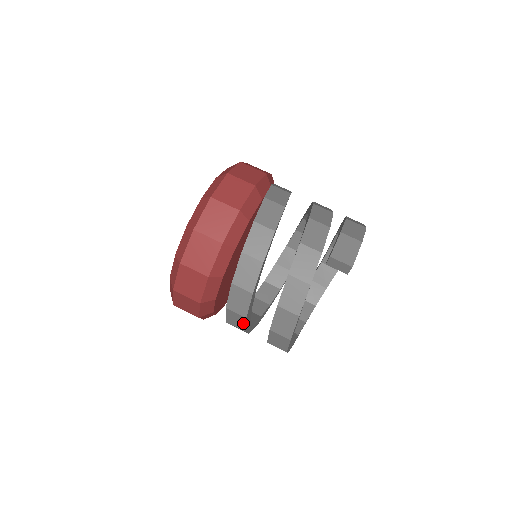
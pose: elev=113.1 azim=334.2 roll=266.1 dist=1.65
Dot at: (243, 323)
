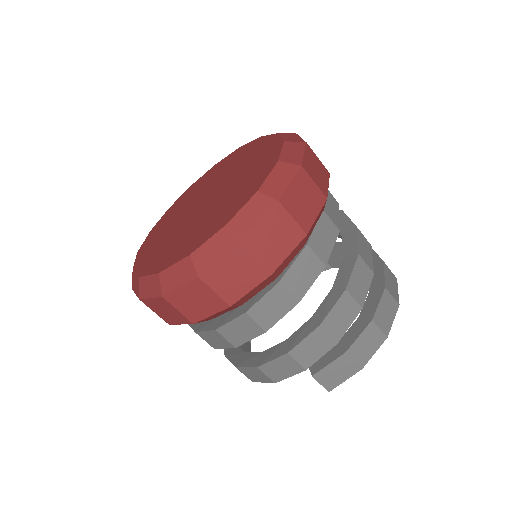
Dot at: occluded
